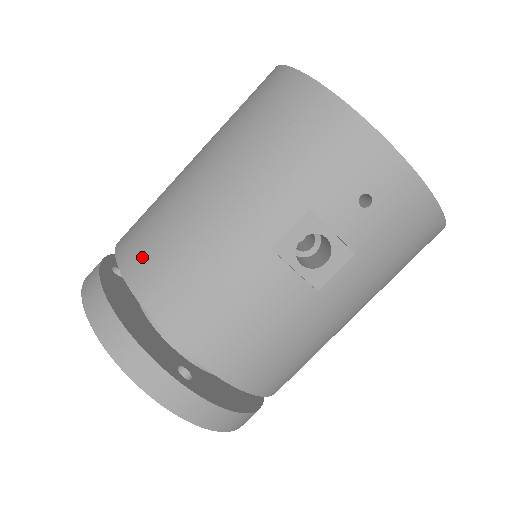
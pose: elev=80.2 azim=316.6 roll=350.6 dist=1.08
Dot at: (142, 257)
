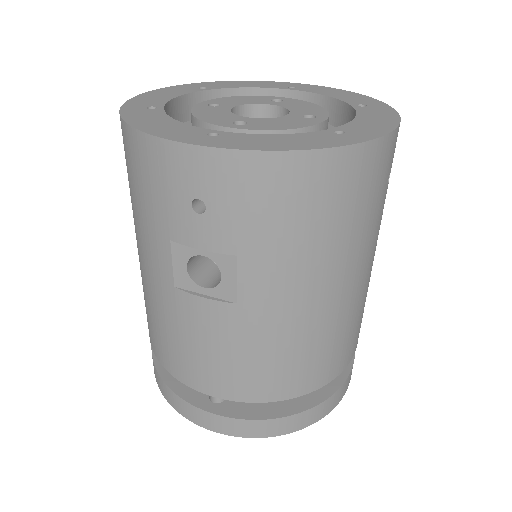
Dot at: occluded
